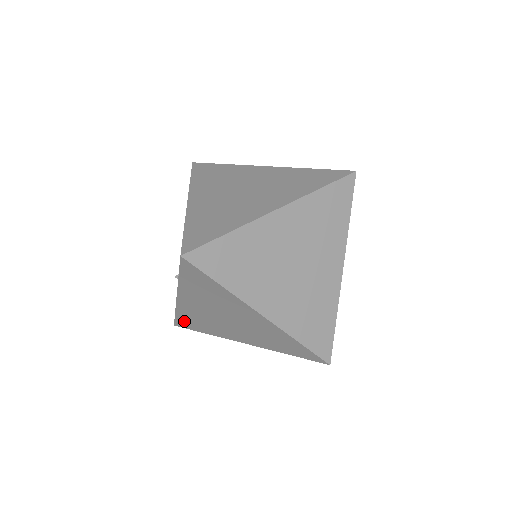
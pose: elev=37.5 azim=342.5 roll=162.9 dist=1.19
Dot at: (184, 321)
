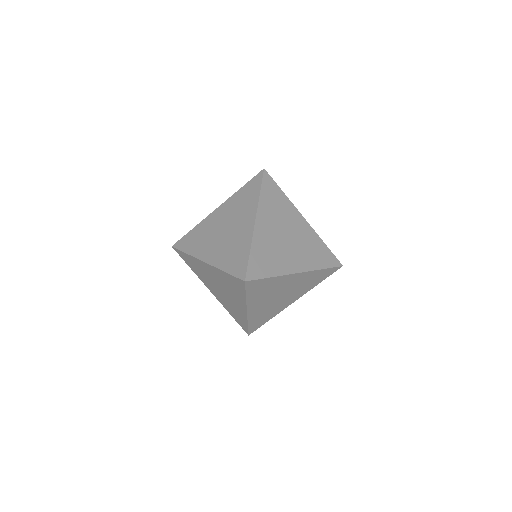
Dot at: (238, 321)
